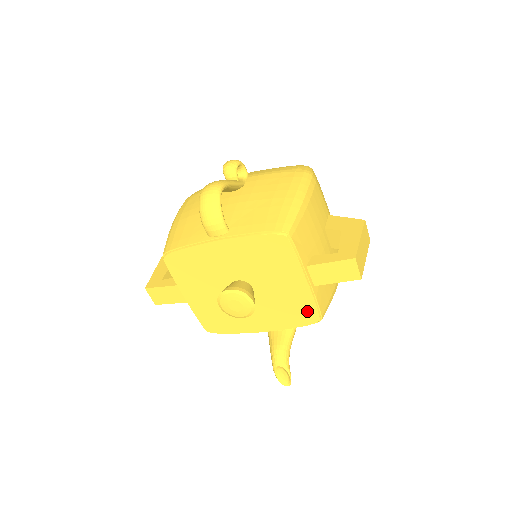
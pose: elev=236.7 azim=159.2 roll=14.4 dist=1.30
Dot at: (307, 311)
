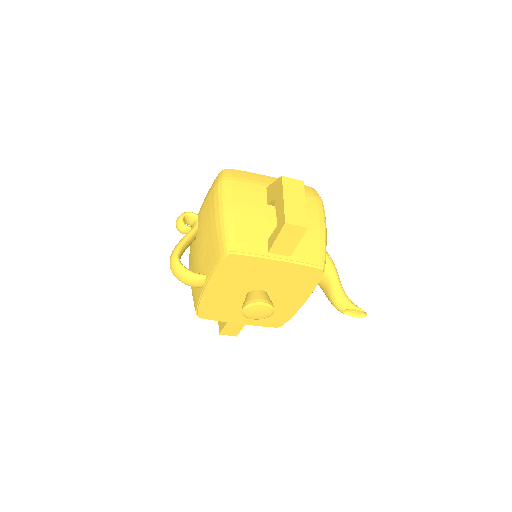
Dot at: (307, 272)
